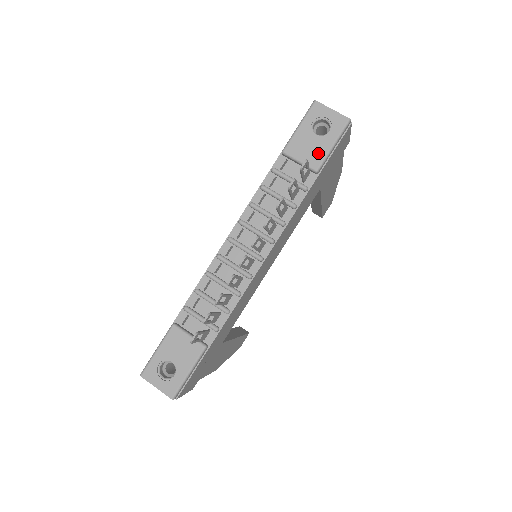
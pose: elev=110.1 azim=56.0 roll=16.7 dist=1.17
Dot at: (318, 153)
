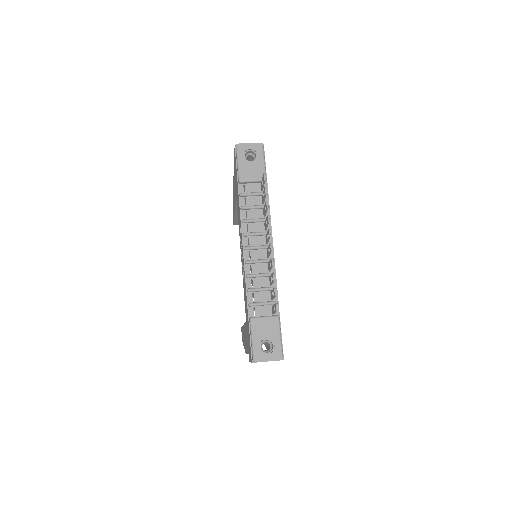
Dot at: (259, 170)
